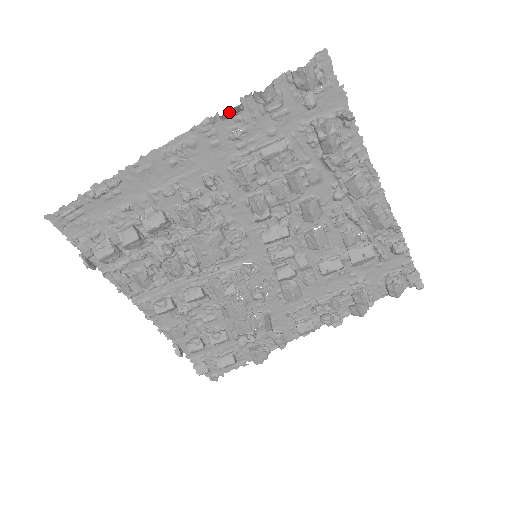
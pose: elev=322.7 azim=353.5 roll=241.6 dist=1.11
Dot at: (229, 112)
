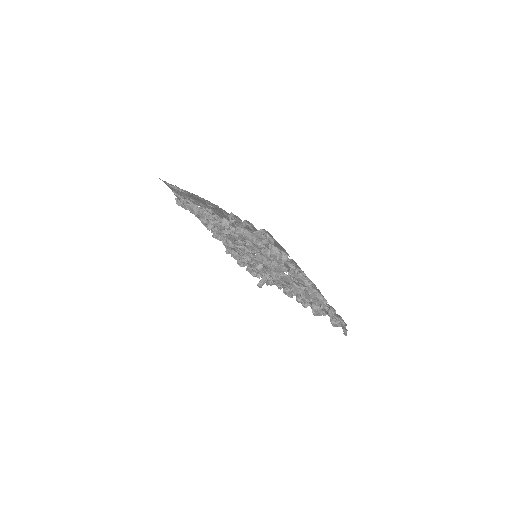
Dot at: occluded
